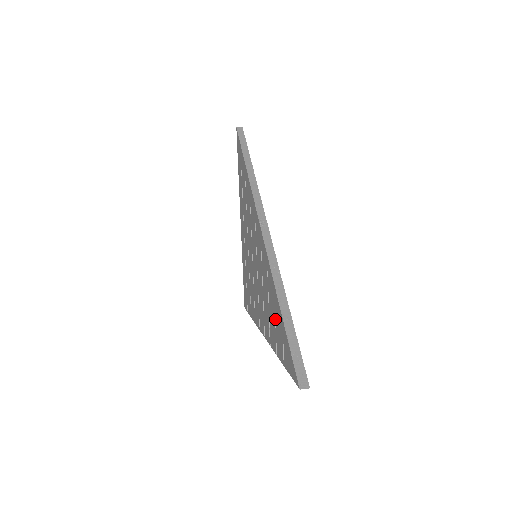
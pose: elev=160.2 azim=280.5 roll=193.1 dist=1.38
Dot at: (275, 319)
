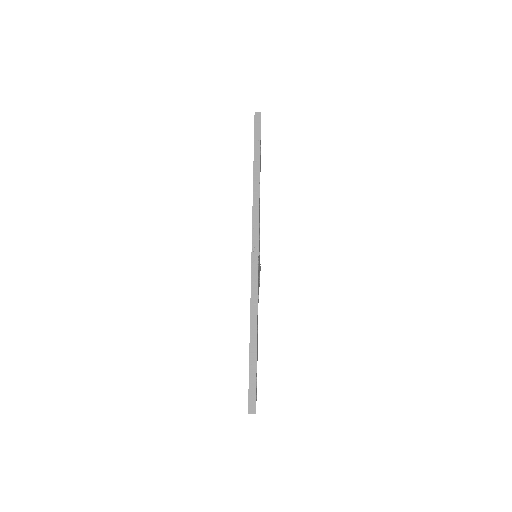
Dot at: occluded
